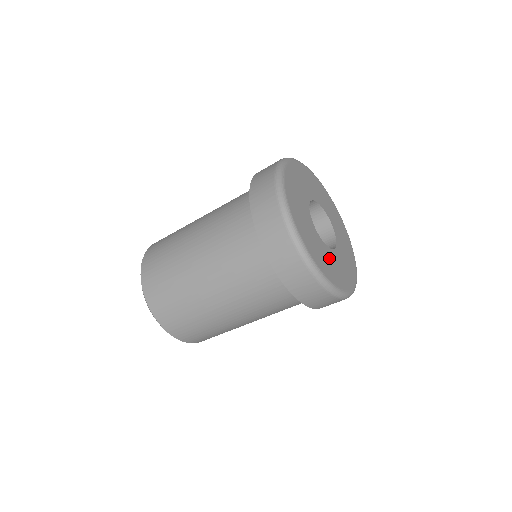
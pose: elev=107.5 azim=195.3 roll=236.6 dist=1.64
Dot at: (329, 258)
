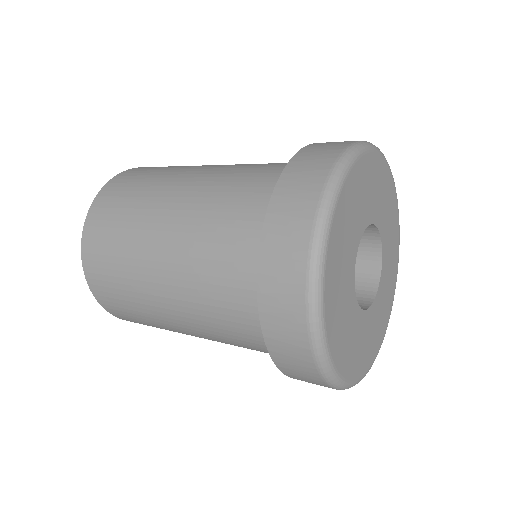
Dot at: (366, 331)
